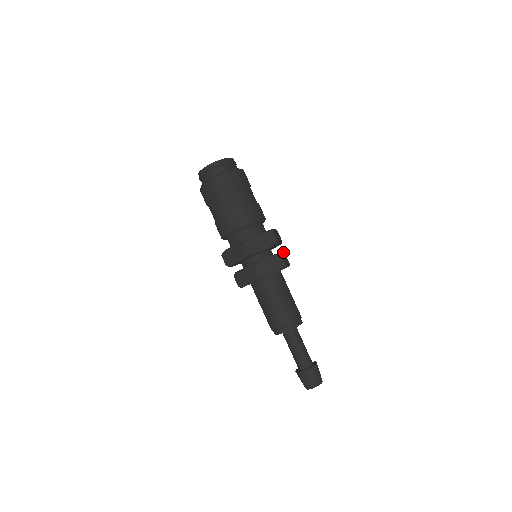
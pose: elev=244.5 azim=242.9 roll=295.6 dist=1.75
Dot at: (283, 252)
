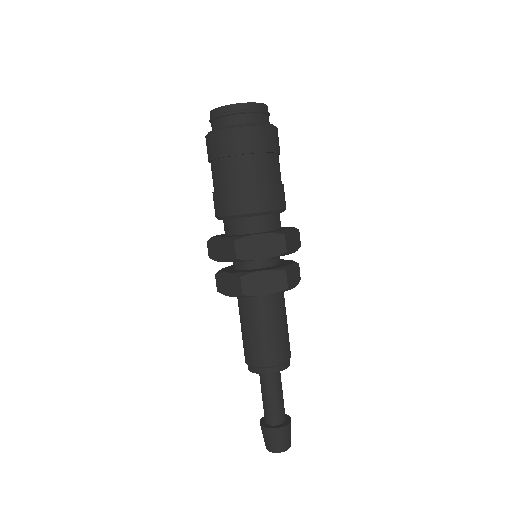
Dot at: (295, 263)
